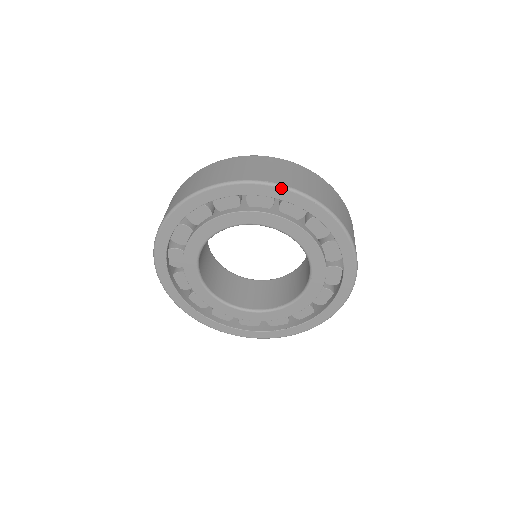
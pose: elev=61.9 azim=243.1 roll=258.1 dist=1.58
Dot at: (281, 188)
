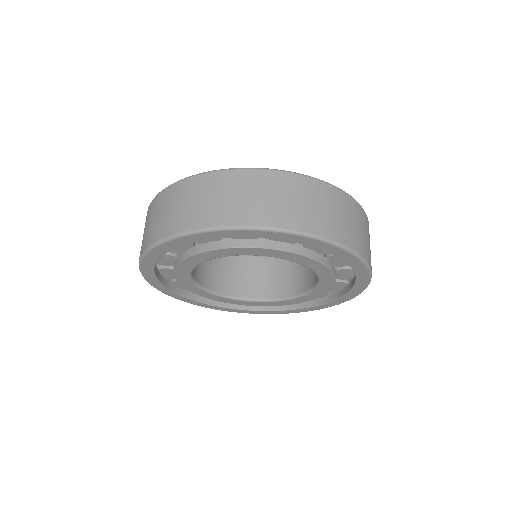
Dot at: (369, 273)
